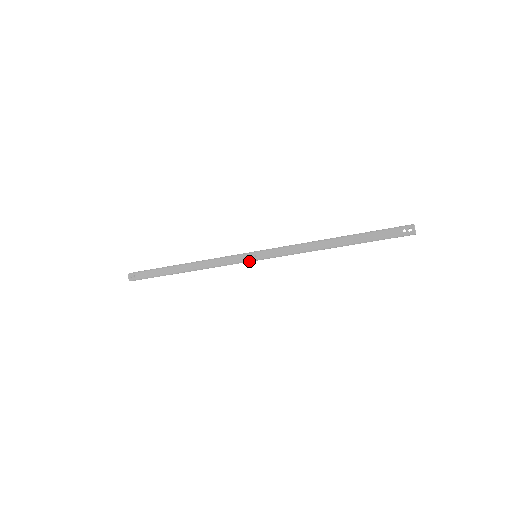
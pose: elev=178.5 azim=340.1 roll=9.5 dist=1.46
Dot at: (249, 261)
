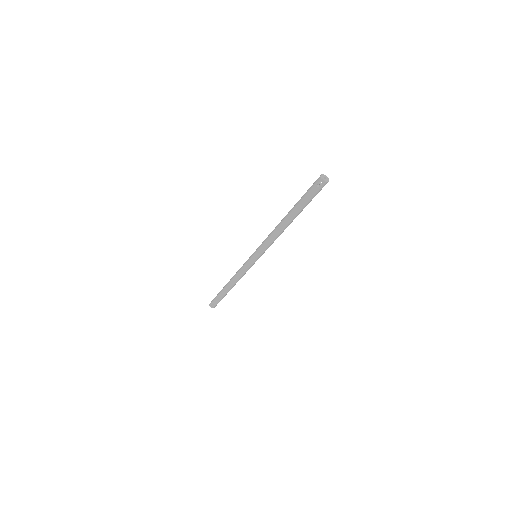
Dot at: occluded
